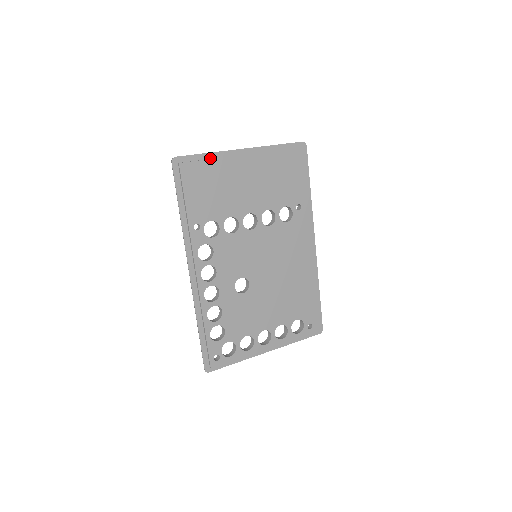
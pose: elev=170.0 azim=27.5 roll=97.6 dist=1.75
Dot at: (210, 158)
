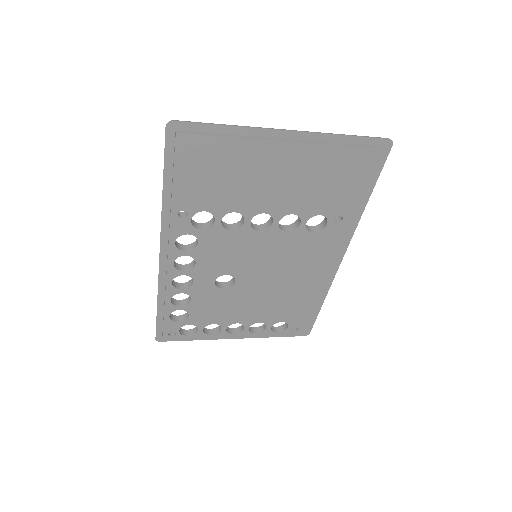
Dot at: (229, 133)
